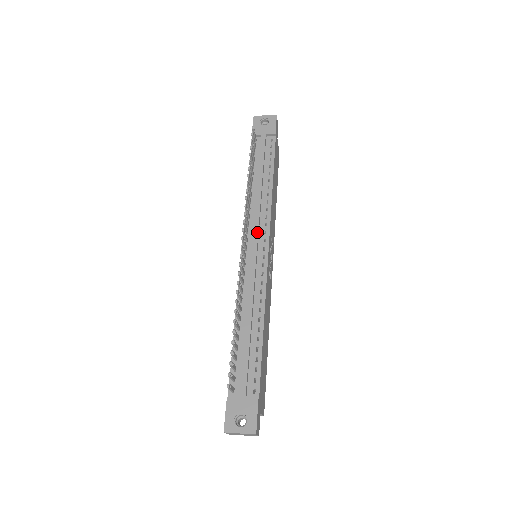
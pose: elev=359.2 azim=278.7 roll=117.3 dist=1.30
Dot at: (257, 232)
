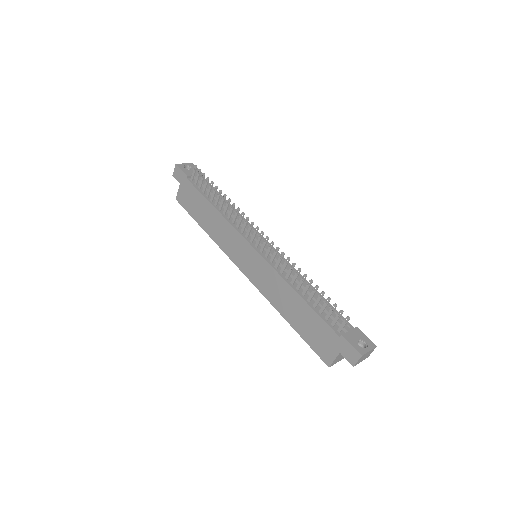
Dot at: occluded
